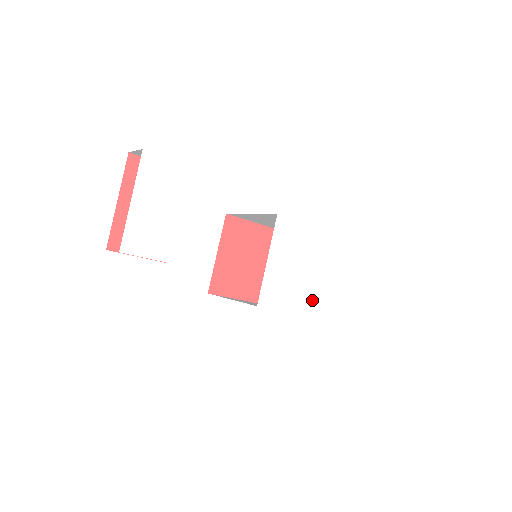
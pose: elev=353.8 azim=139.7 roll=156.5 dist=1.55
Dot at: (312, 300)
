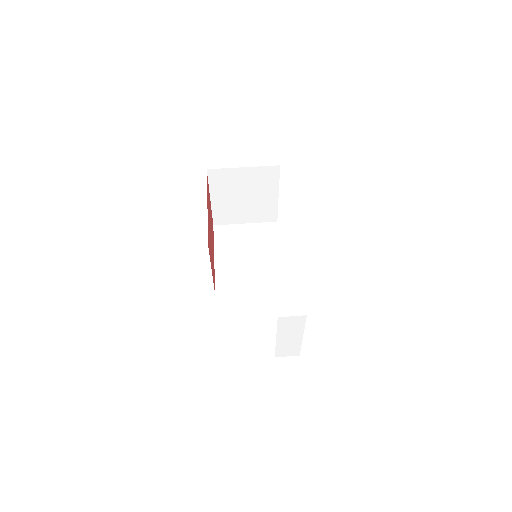
Dot at: occluded
